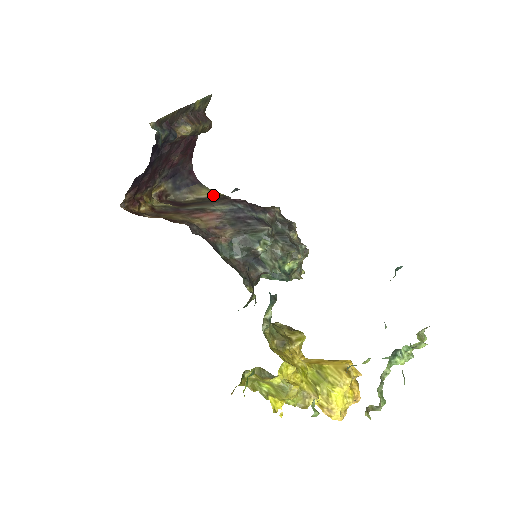
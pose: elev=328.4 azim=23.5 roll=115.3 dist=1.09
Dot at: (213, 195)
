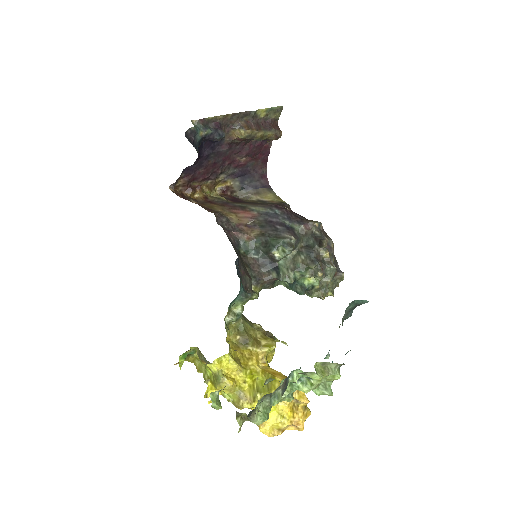
Dot at: (274, 200)
